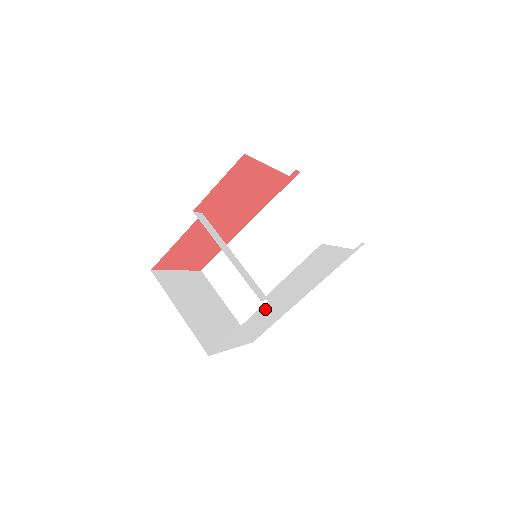
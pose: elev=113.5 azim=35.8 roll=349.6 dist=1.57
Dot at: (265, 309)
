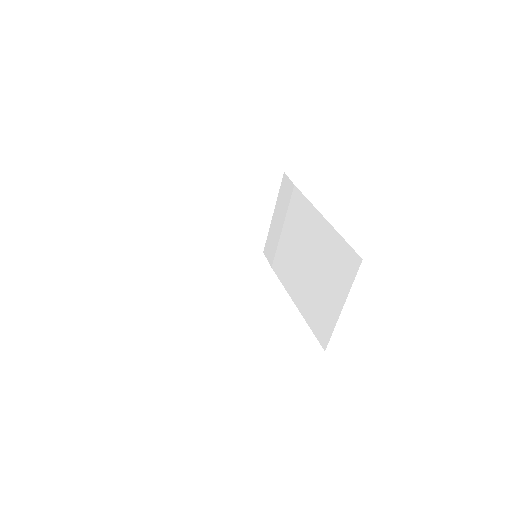
Dot at: occluded
